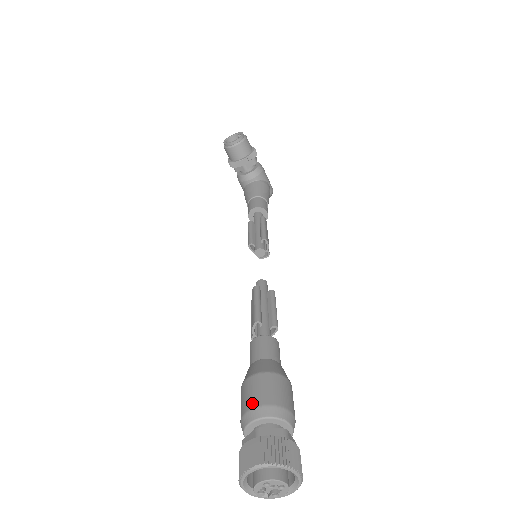
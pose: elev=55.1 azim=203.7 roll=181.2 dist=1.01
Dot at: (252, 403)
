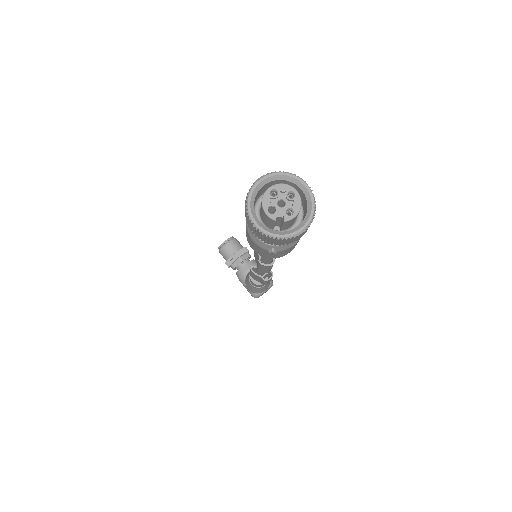
Dot at: occluded
